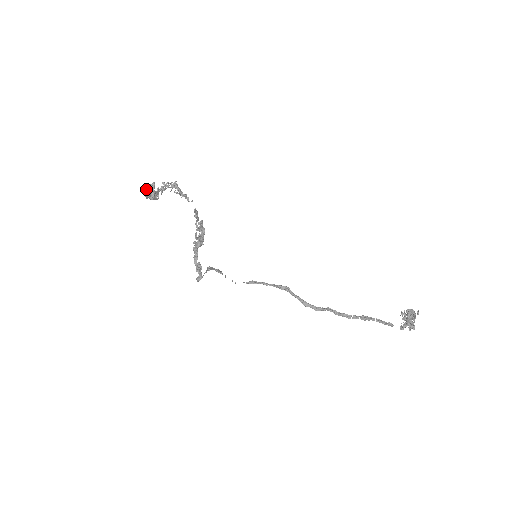
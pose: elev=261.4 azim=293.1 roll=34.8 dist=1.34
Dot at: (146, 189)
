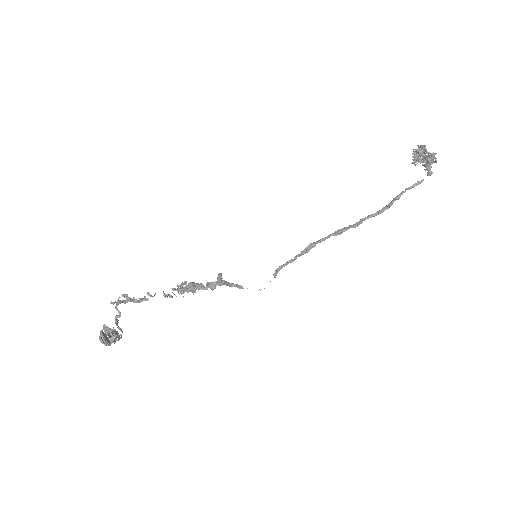
Dot at: (101, 336)
